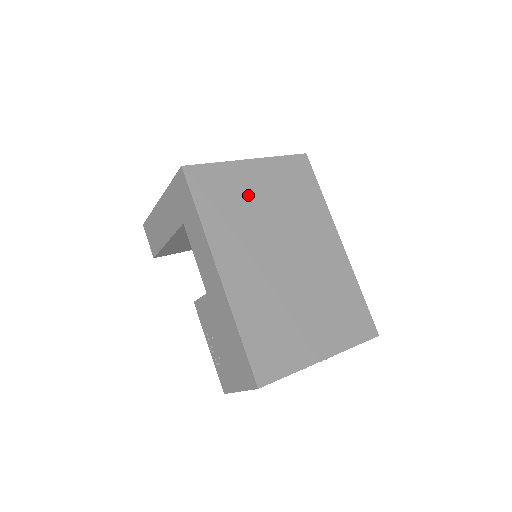
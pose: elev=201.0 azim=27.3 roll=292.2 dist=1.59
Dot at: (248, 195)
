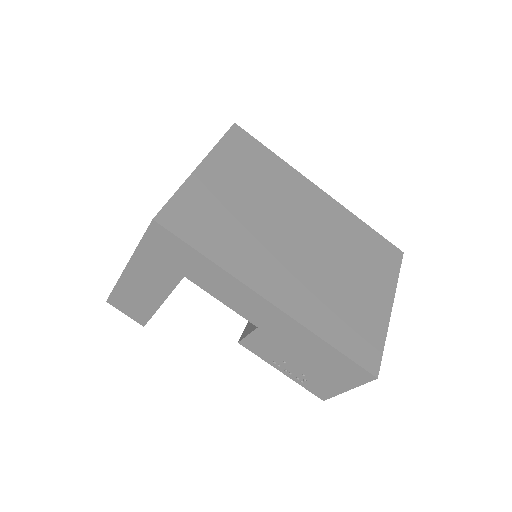
Dot at: (228, 204)
